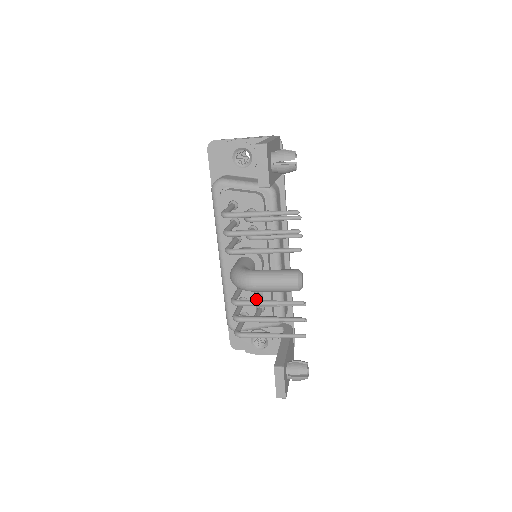
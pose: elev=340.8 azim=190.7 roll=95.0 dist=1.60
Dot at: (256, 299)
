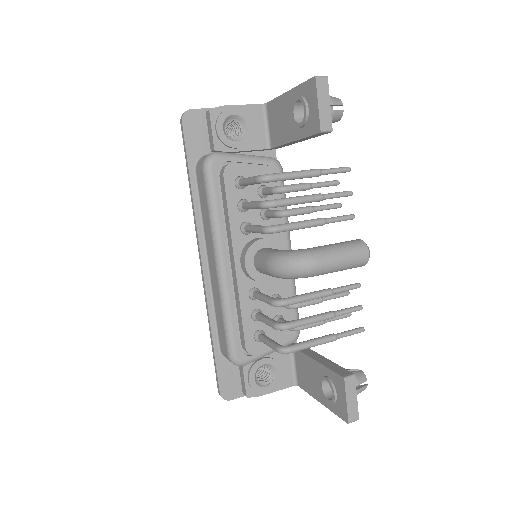
Dot at: occluded
